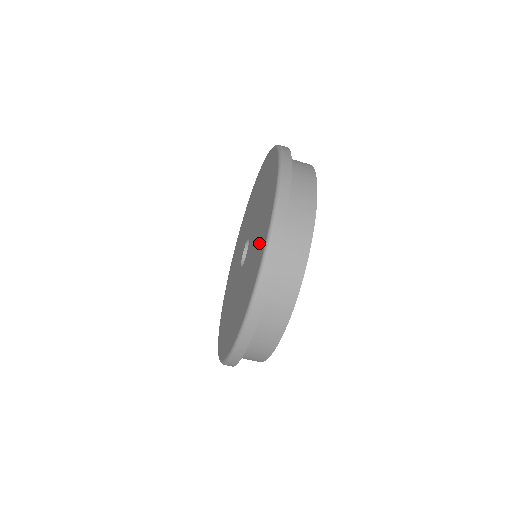
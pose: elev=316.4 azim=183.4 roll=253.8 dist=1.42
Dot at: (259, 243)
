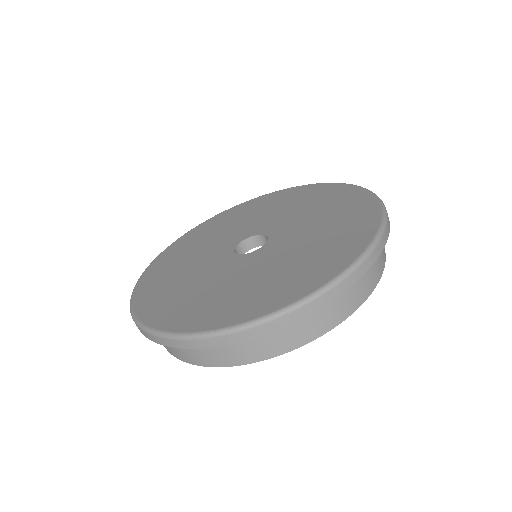
Dot at: (341, 207)
